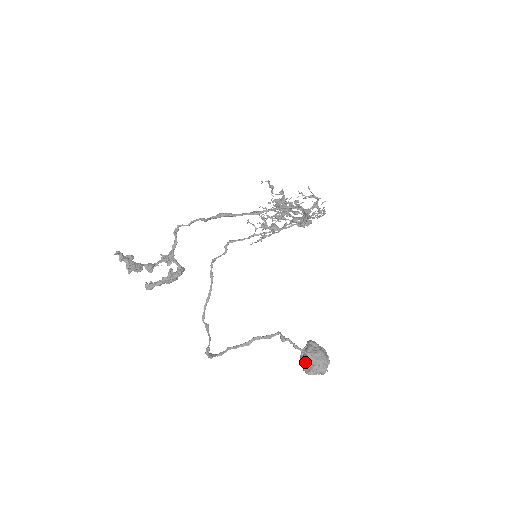
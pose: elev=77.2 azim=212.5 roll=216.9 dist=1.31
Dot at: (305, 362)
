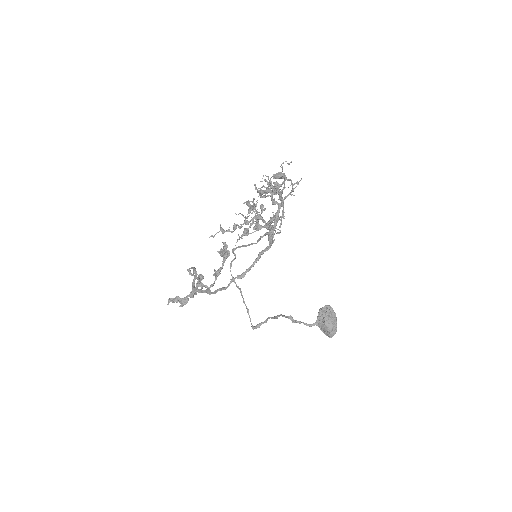
Dot at: occluded
